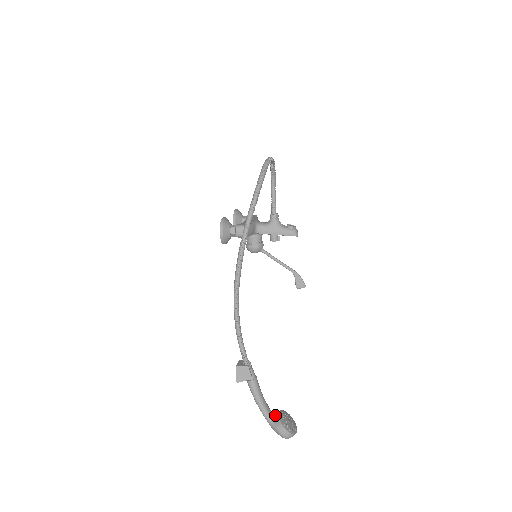
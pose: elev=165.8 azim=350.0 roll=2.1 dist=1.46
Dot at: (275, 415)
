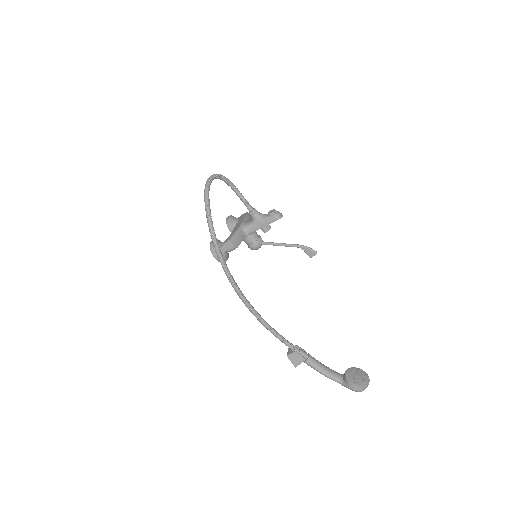
Dot at: (343, 376)
